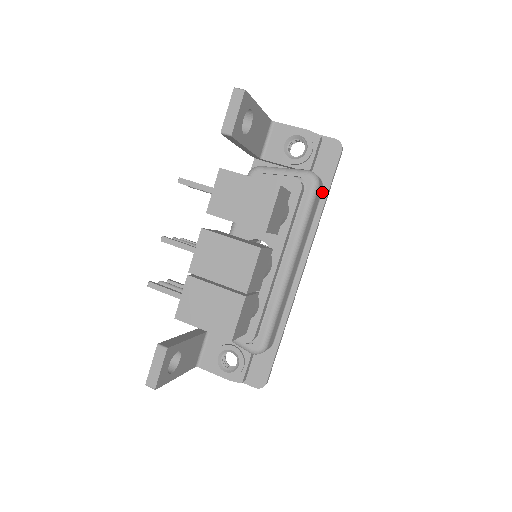
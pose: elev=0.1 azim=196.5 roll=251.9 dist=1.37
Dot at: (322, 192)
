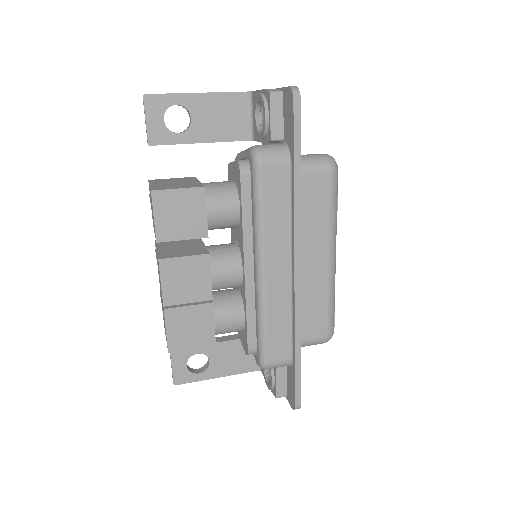
Dot at: (290, 165)
